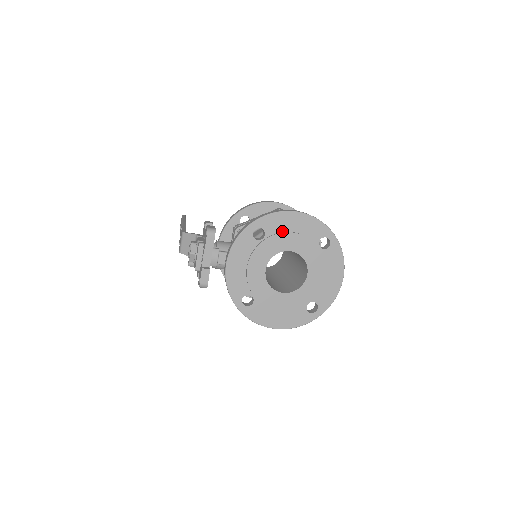
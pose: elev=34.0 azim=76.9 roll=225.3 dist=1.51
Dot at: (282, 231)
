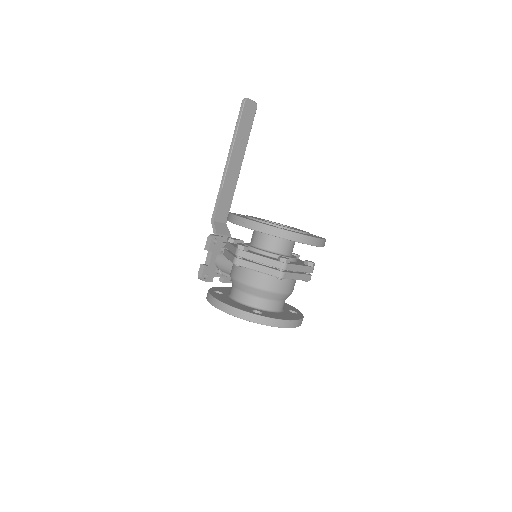
Dot at: occluded
